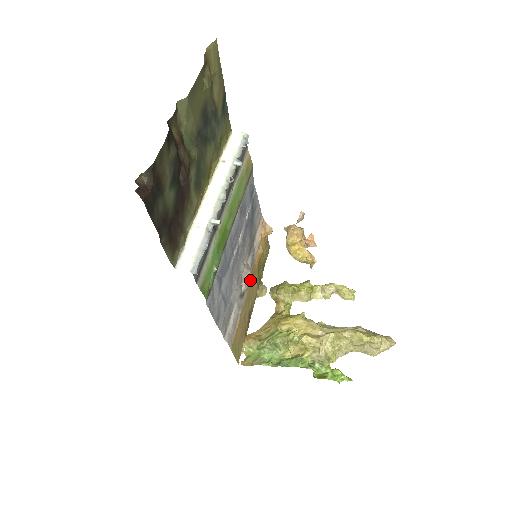
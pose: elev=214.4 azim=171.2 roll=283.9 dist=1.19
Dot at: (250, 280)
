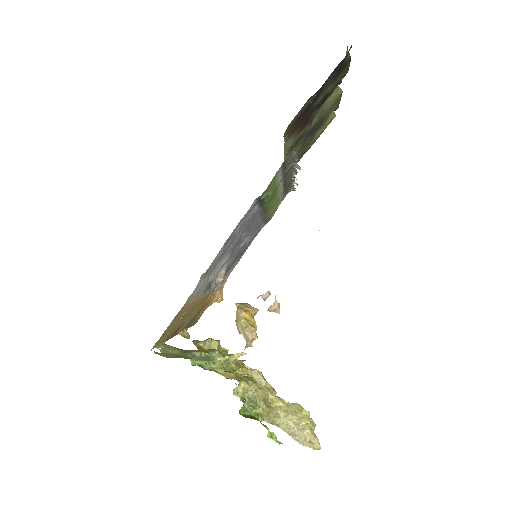
Dot at: (205, 297)
